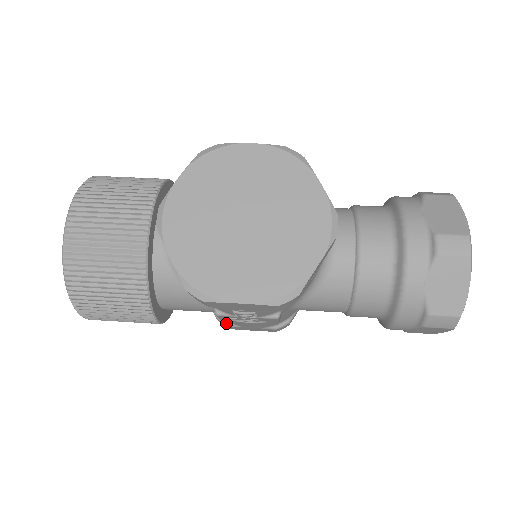
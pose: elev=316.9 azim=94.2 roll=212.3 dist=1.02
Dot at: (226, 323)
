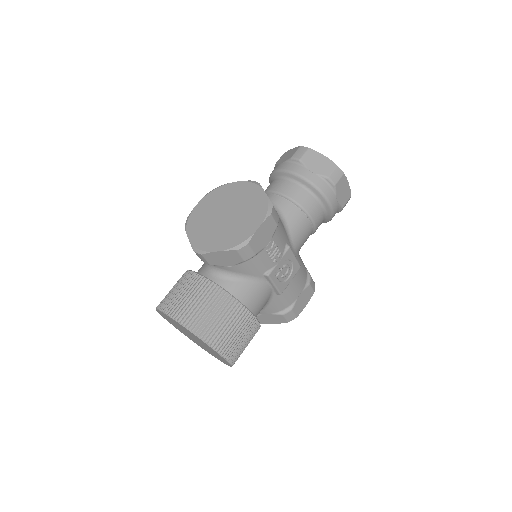
Dot at: (288, 310)
